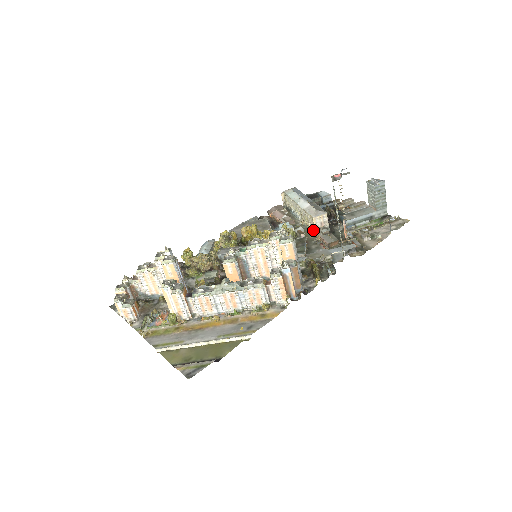
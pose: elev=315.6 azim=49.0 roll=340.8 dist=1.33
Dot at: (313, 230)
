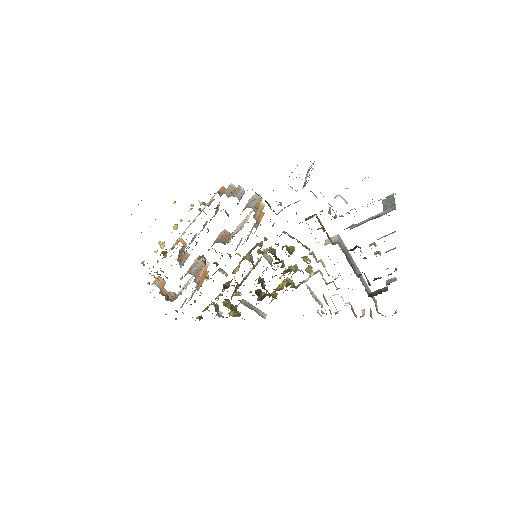
Dot at: occluded
